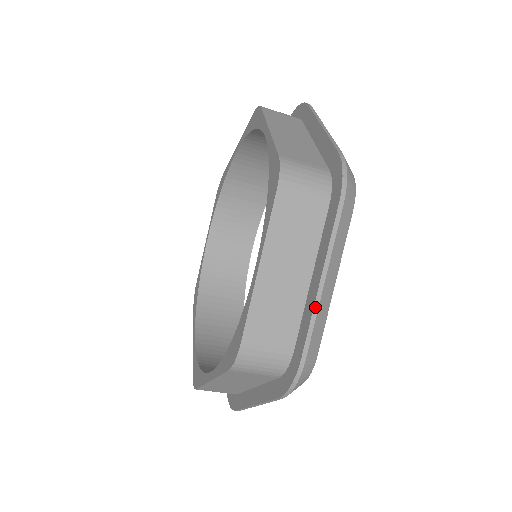
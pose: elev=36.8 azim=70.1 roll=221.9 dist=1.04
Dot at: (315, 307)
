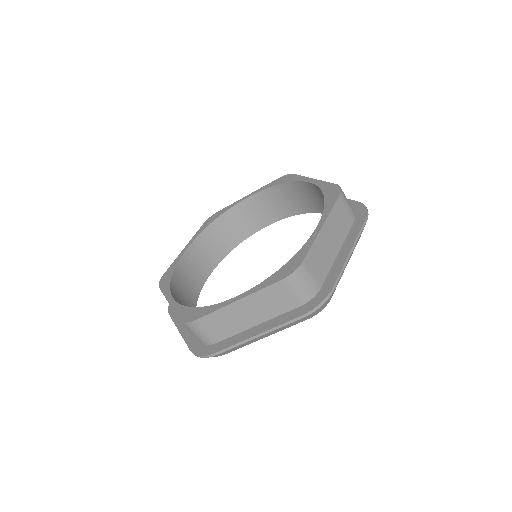
Dot at: (345, 263)
